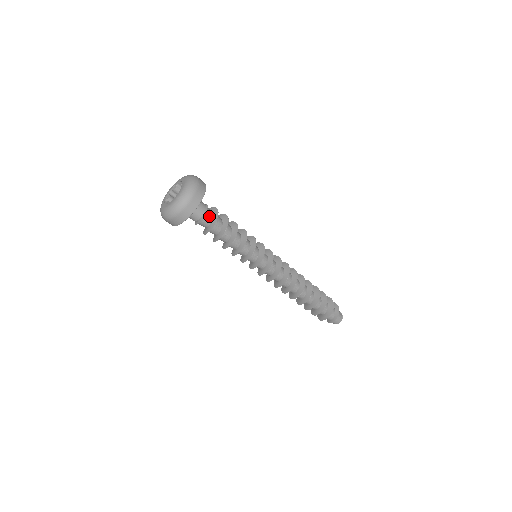
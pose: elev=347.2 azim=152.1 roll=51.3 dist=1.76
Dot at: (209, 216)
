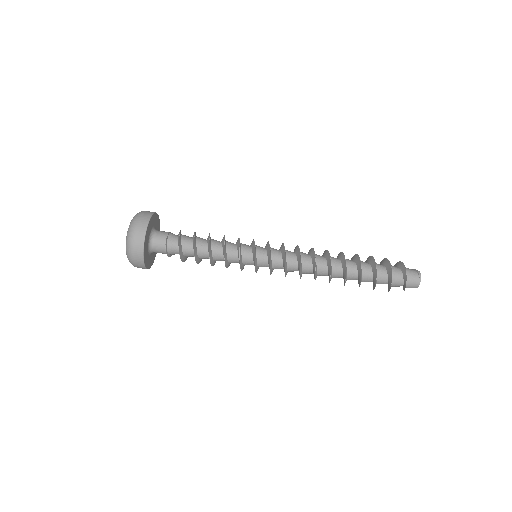
Dot at: (173, 246)
